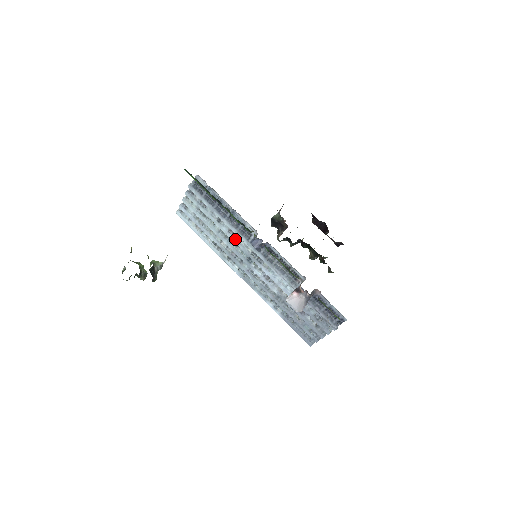
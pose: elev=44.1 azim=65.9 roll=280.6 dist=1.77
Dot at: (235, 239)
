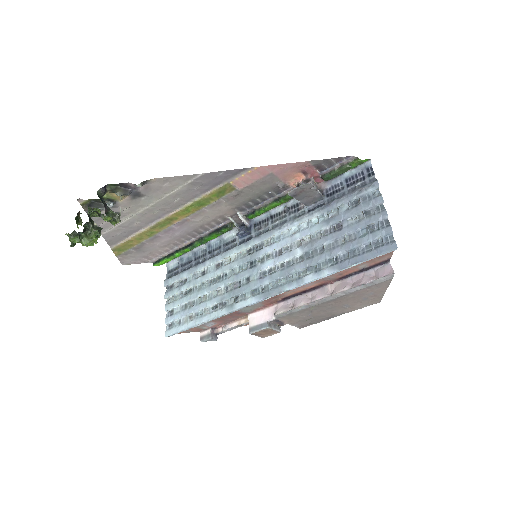
Dot at: (226, 265)
